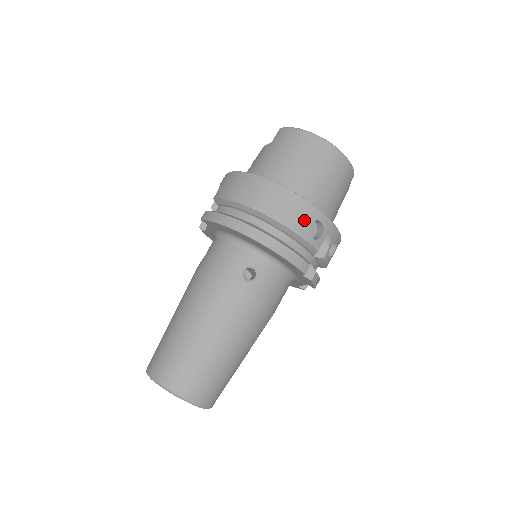
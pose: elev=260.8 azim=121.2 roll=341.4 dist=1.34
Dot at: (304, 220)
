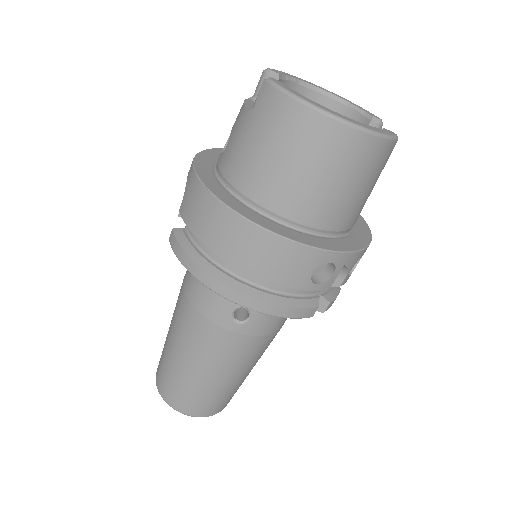
Dot at: (302, 270)
